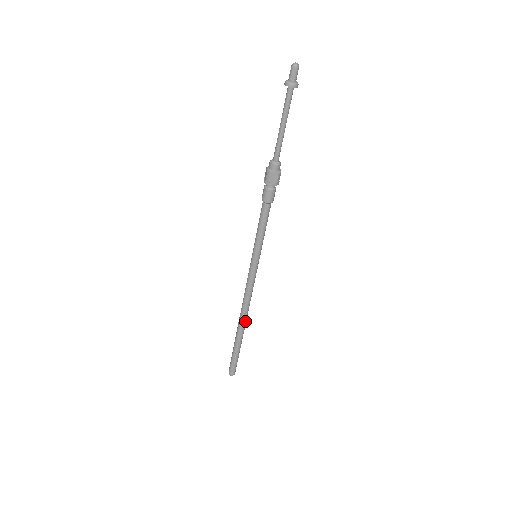
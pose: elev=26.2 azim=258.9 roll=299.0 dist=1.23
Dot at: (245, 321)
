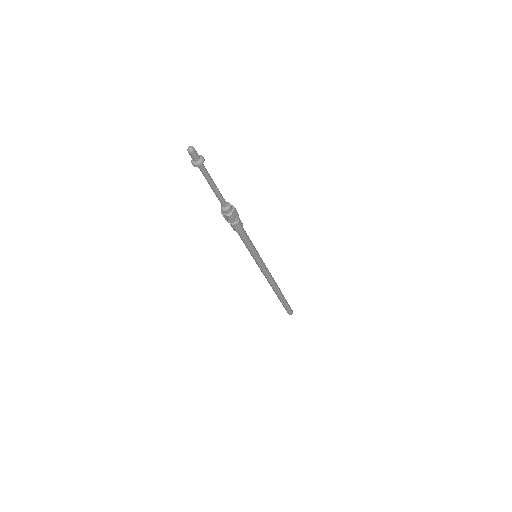
Dot at: (276, 289)
